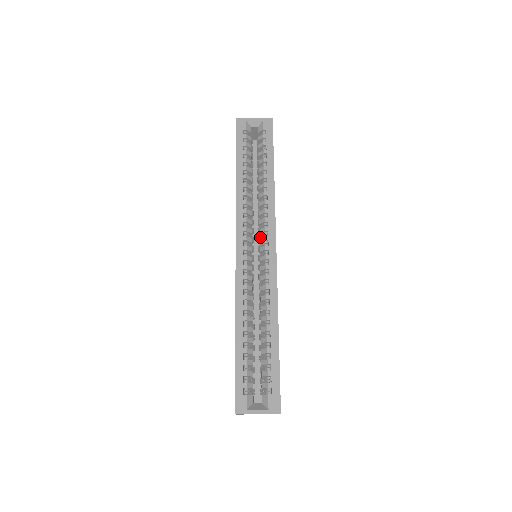
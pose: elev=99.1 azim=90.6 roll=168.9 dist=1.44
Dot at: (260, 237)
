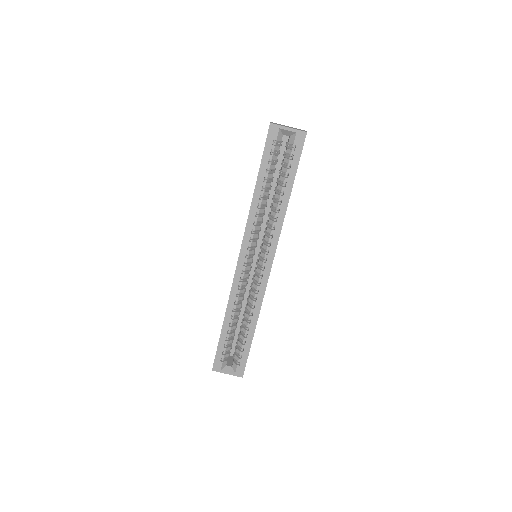
Dot at: (262, 248)
